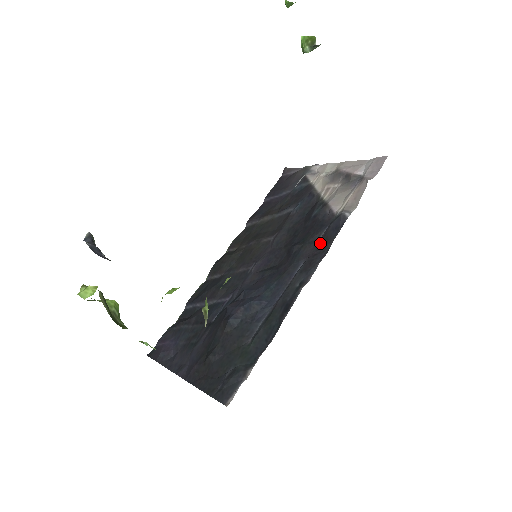
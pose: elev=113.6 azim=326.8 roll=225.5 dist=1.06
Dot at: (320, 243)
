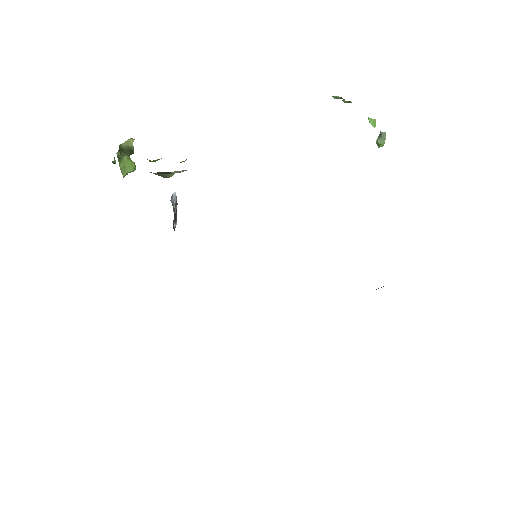
Dot at: occluded
